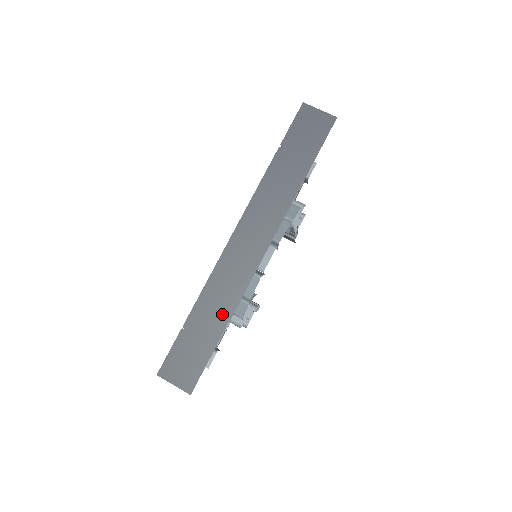
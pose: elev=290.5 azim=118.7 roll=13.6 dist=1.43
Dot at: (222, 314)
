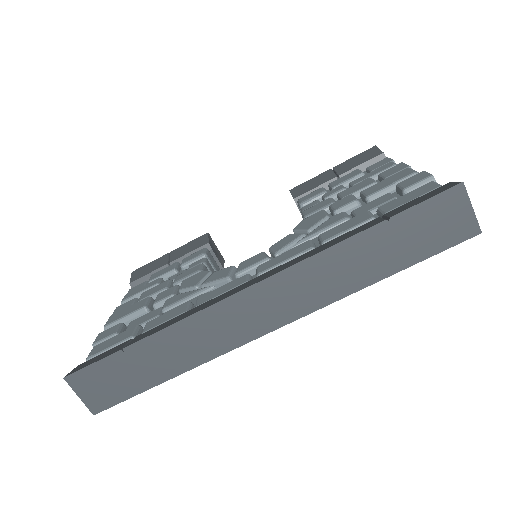
Dot at: (178, 362)
